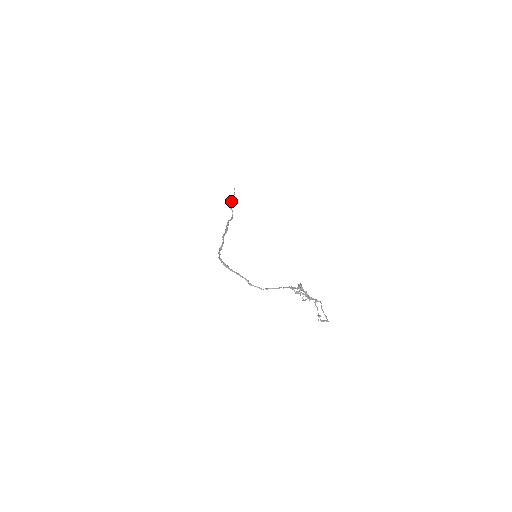
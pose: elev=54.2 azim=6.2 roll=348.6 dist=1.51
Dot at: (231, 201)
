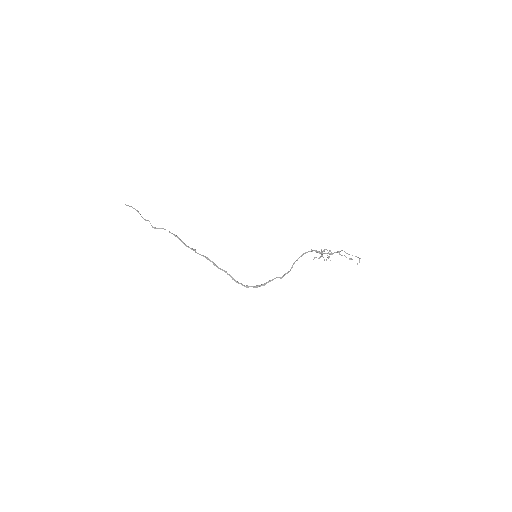
Dot at: occluded
